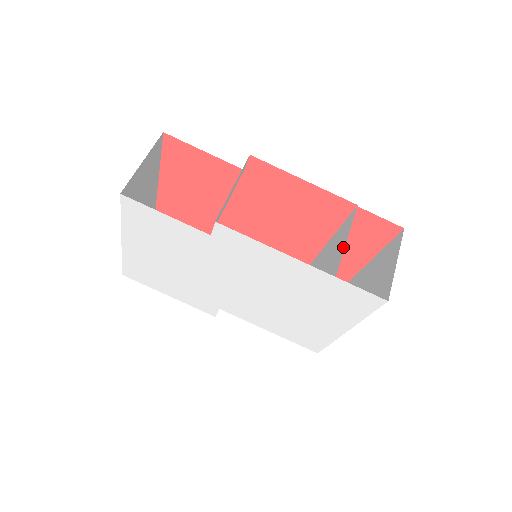
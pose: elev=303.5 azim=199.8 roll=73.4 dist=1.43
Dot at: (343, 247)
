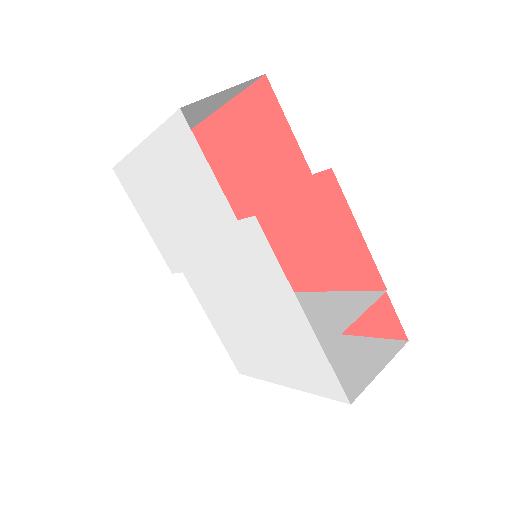
Dot at: (348, 323)
